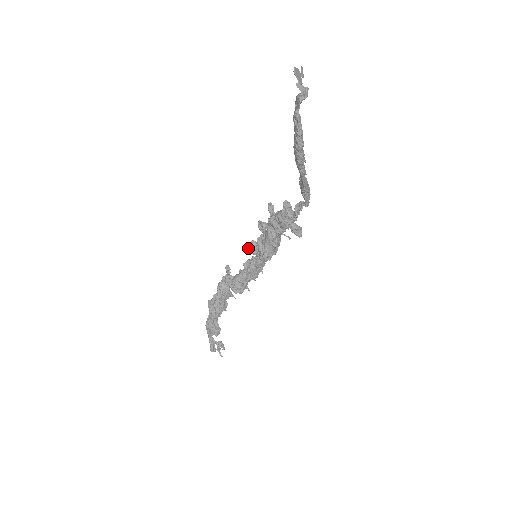
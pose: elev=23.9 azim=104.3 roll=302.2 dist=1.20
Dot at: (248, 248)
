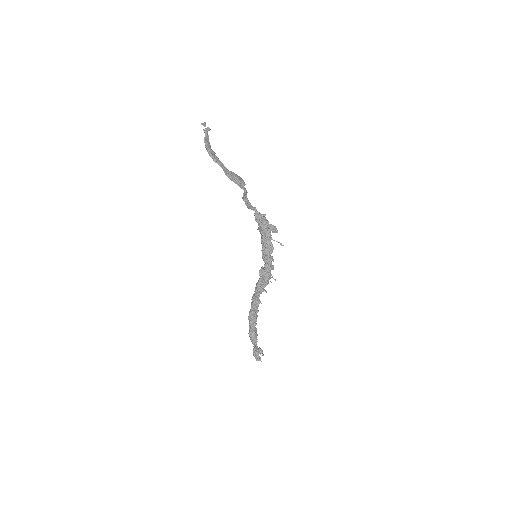
Dot at: occluded
